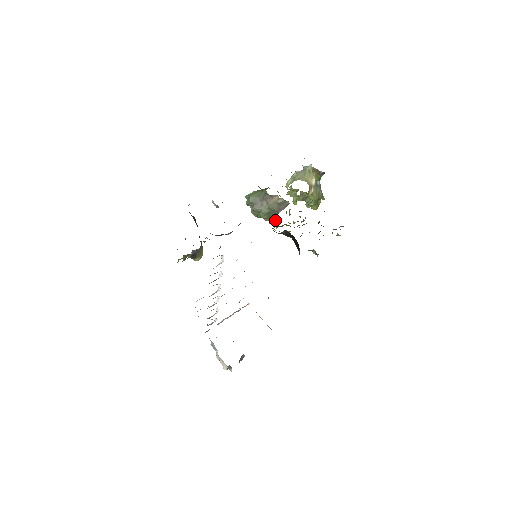
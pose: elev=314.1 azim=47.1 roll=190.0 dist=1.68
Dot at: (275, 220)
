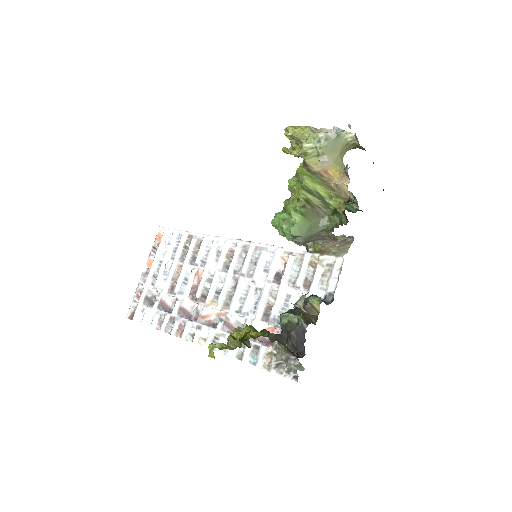
Dot at: occluded
